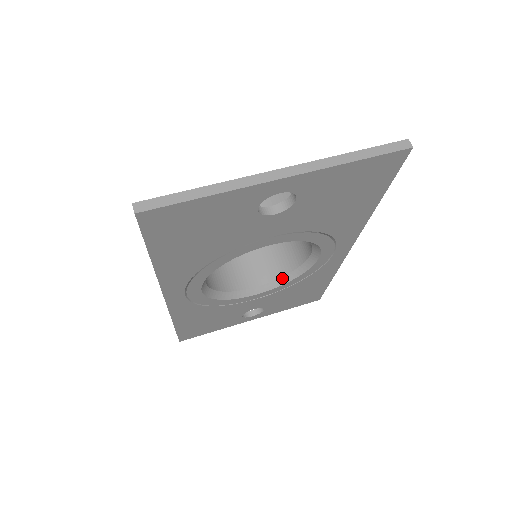
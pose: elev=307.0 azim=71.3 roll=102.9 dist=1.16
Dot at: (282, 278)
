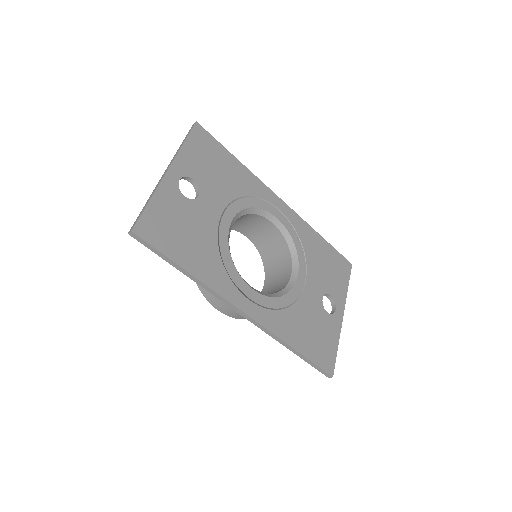
Dot at: (292, 257)
